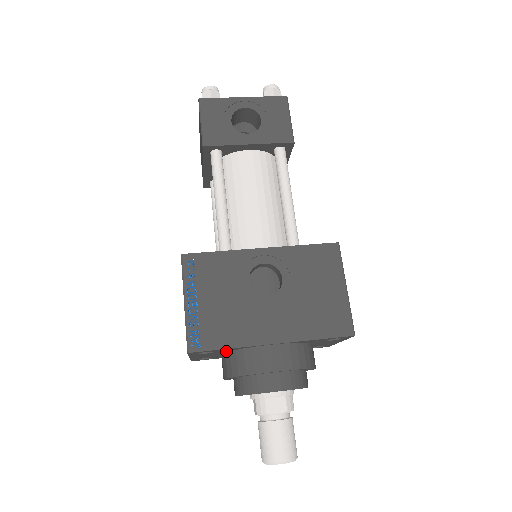
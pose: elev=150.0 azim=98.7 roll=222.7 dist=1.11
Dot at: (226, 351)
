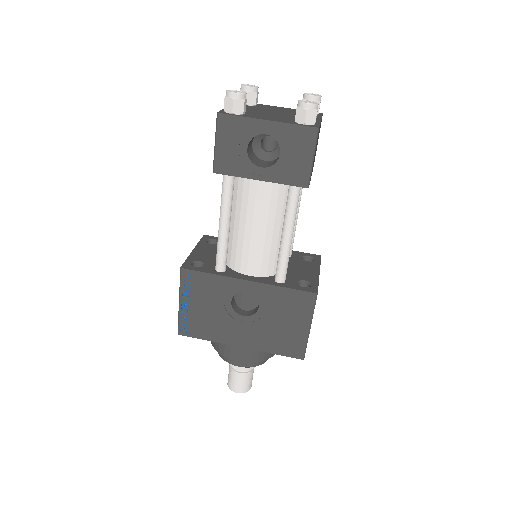
Dot at: occluded
